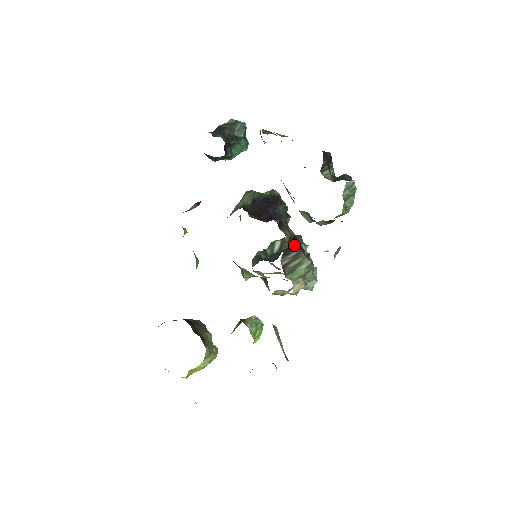
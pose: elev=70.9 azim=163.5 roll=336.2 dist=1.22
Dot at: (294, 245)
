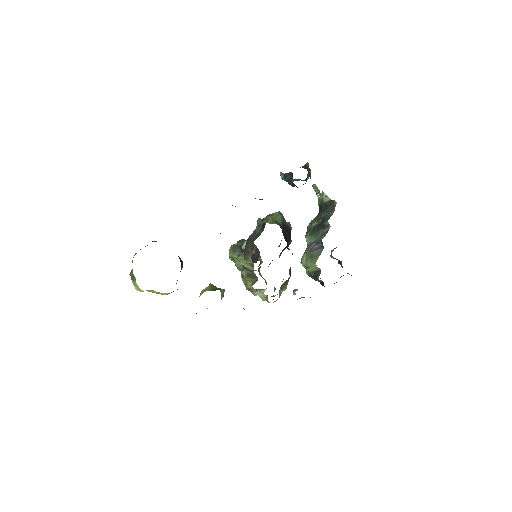
Dot at: (290, 275)
